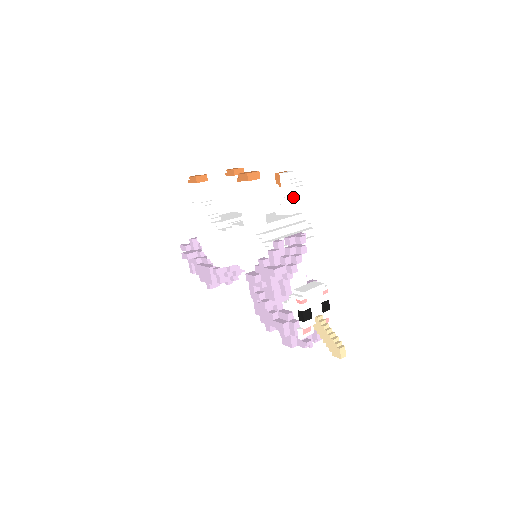
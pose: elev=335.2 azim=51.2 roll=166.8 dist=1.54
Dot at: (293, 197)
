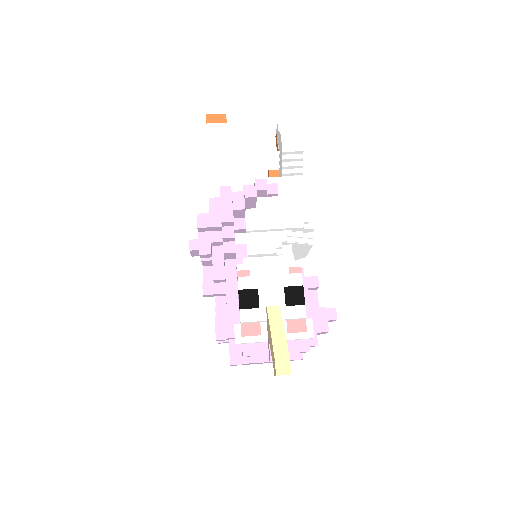
Dot at: (281, 150)
